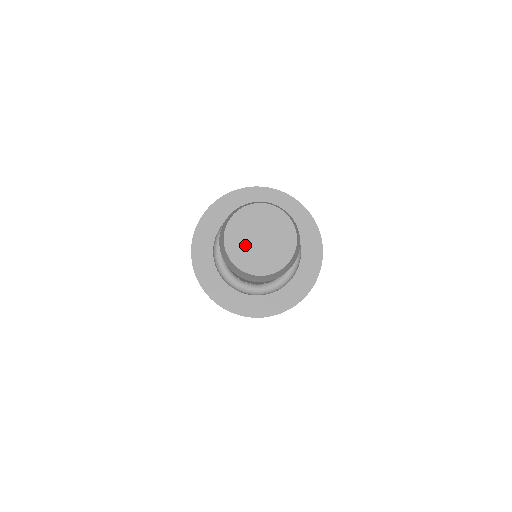
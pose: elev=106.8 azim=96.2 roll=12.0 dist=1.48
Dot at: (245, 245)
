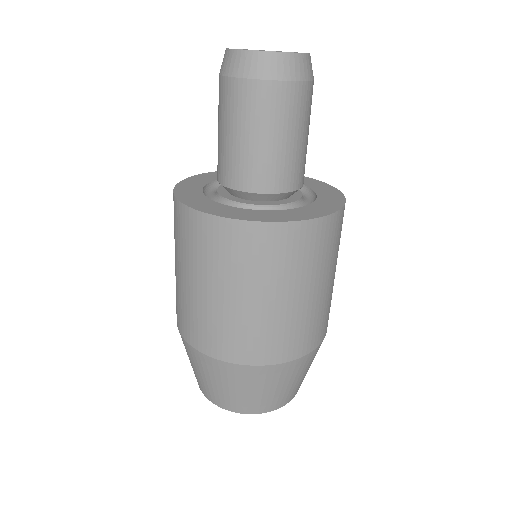
Dot at: occluded
